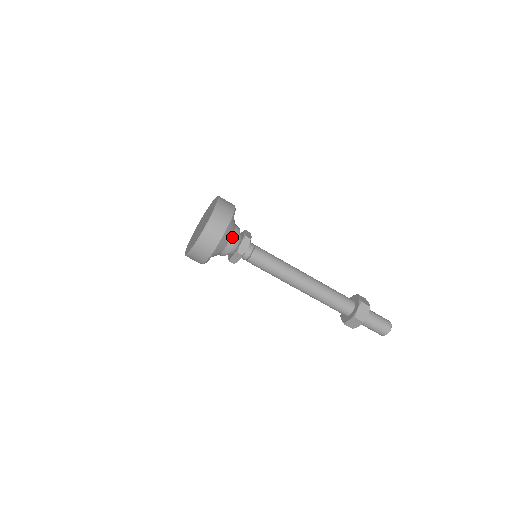
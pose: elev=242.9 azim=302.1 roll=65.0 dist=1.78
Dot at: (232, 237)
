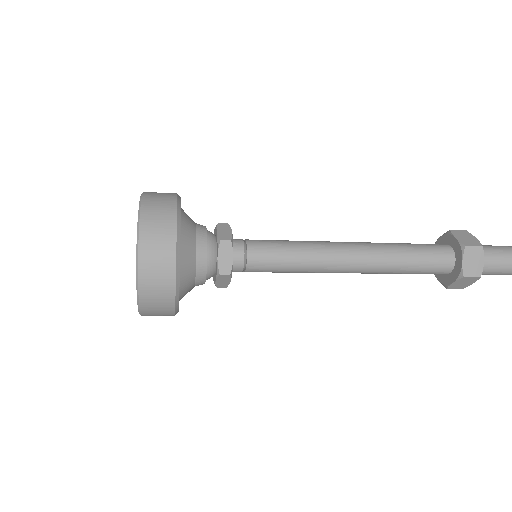
Dot at: (196, 283)
